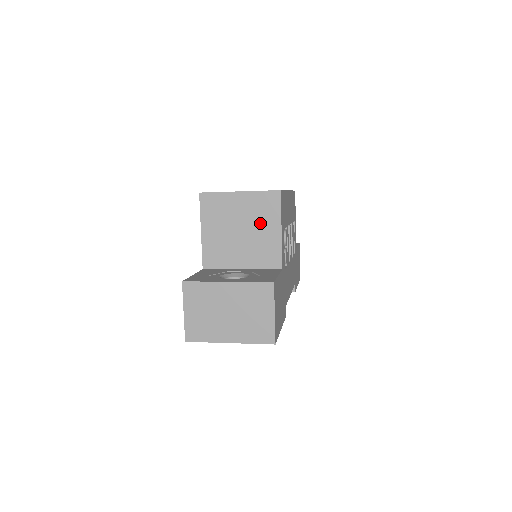
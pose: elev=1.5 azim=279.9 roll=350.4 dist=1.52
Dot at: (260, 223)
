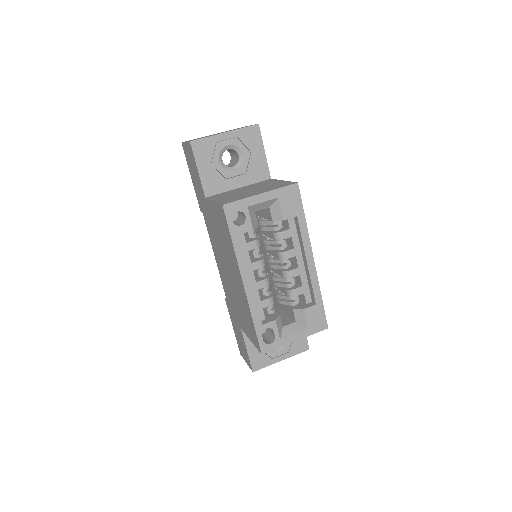
Dot at: occluded
